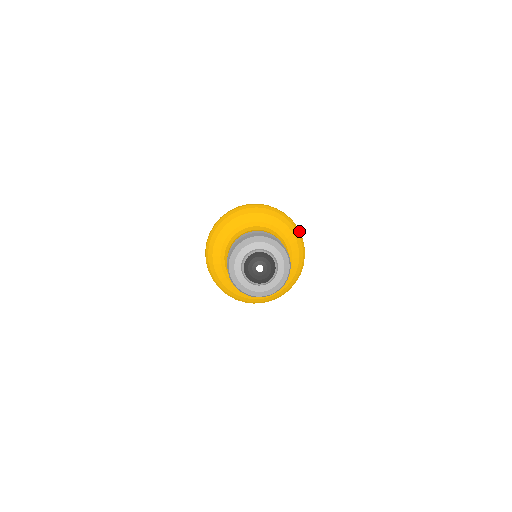
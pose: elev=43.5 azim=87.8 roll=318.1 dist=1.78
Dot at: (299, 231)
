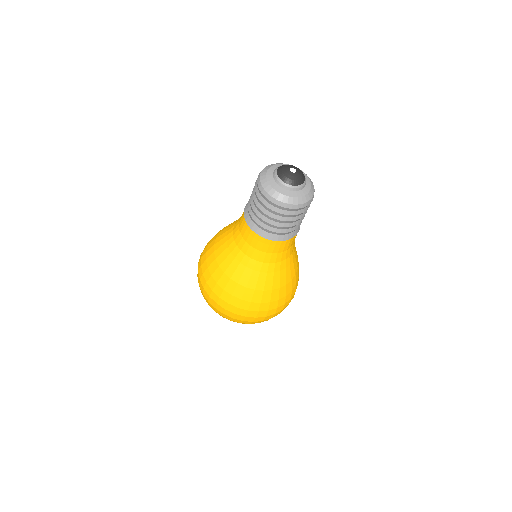
Dot at: occluded
